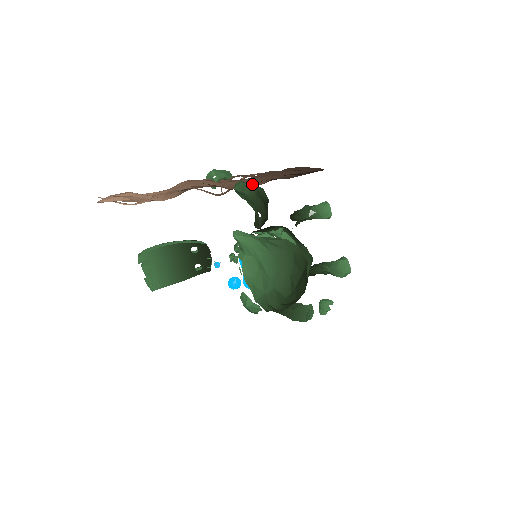
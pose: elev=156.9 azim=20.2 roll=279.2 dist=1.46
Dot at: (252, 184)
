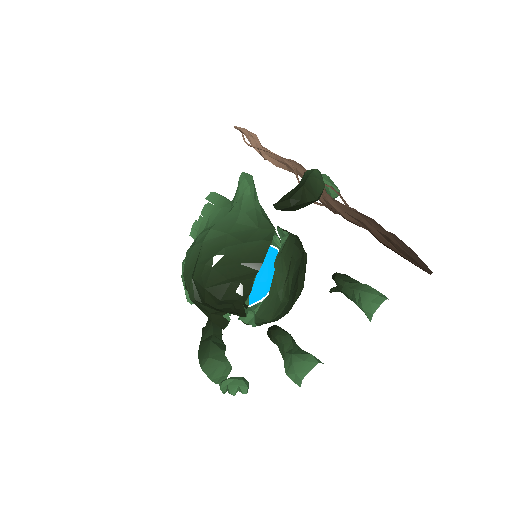
Dot at: (340, 210)
